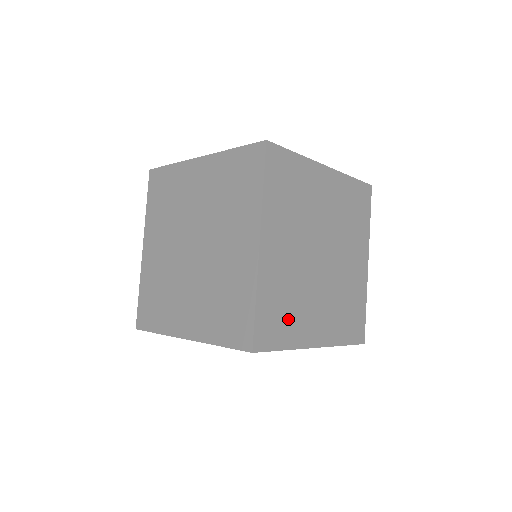
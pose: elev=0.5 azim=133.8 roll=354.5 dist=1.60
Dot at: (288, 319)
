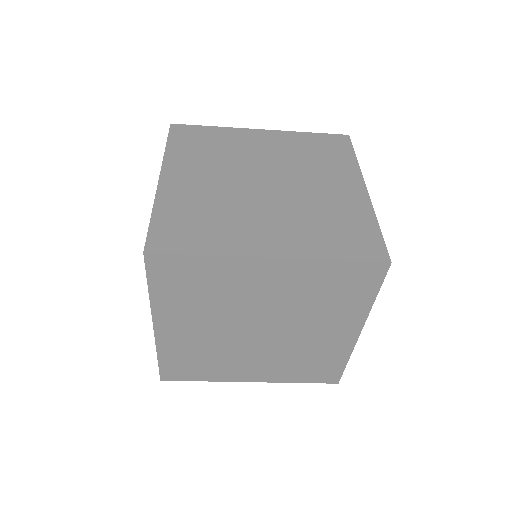
Dot at: occluded
